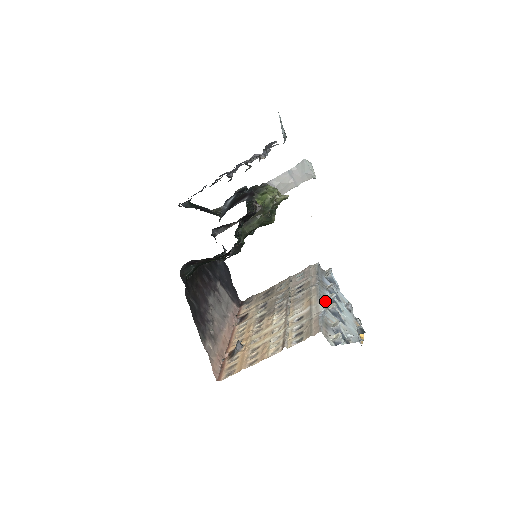
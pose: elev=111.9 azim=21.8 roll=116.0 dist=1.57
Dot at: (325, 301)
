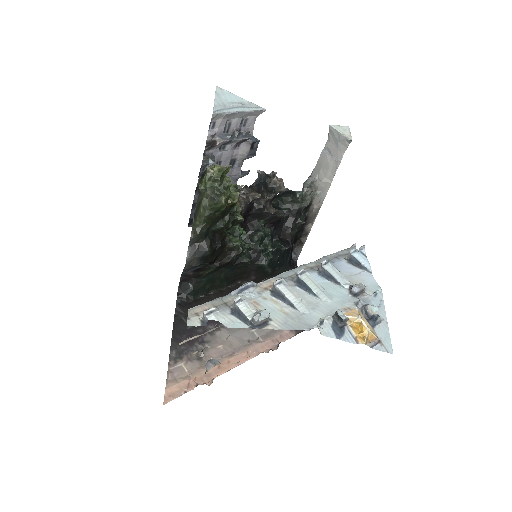
Dot at: occluded
